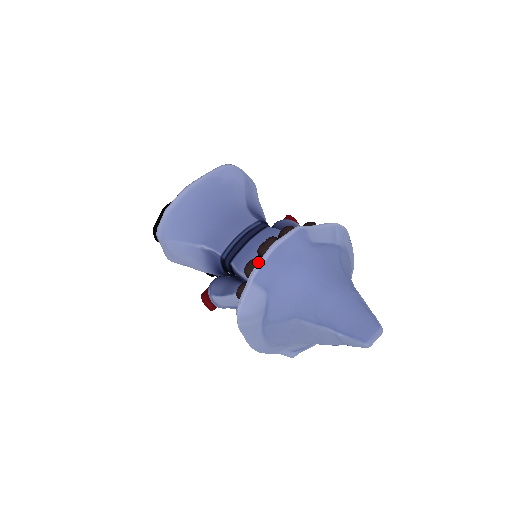
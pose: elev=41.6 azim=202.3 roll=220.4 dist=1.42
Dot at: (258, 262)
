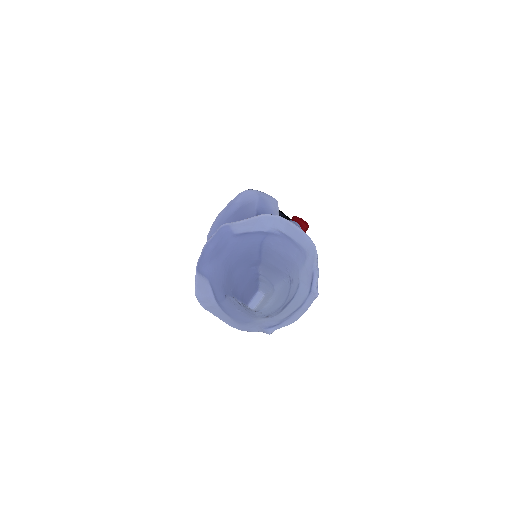
Dot at: (199, 257)
